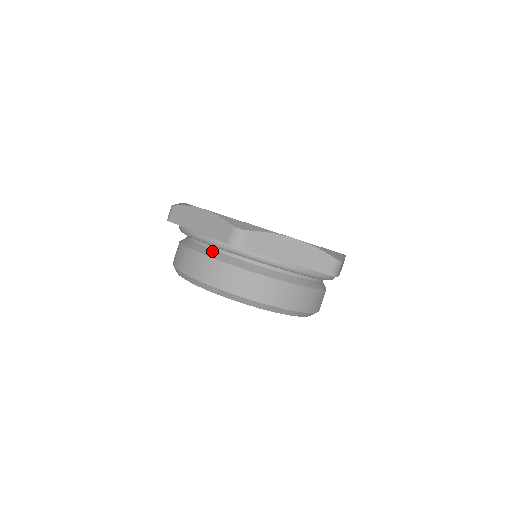
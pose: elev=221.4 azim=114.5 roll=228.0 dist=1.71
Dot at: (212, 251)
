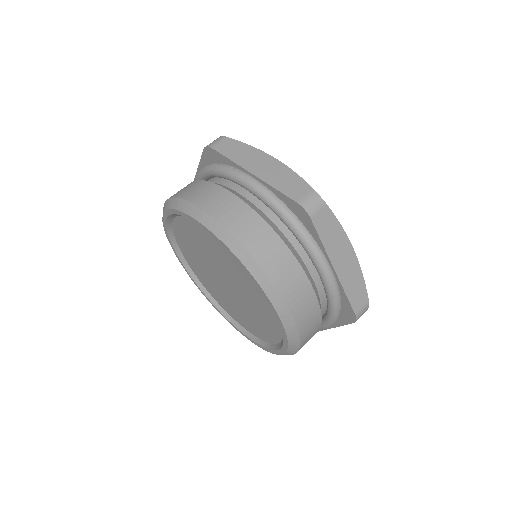
Dot at: (255, 206)
